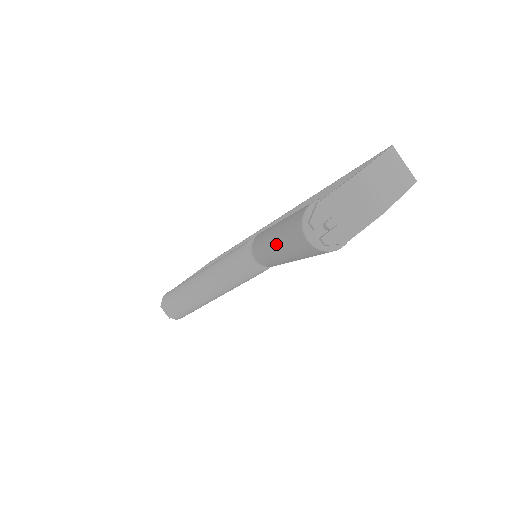
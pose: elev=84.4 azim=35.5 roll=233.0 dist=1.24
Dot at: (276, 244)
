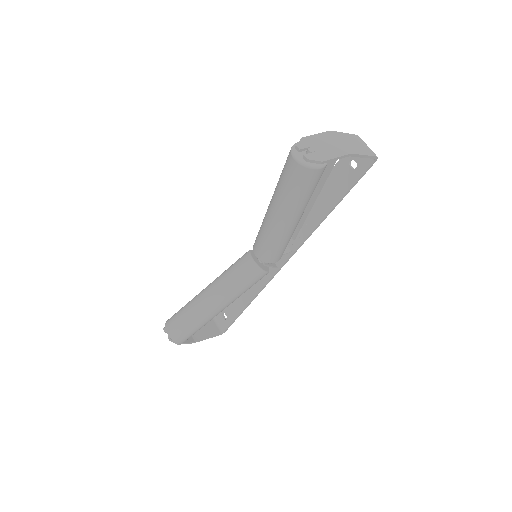
Dot at: (272, 203)
